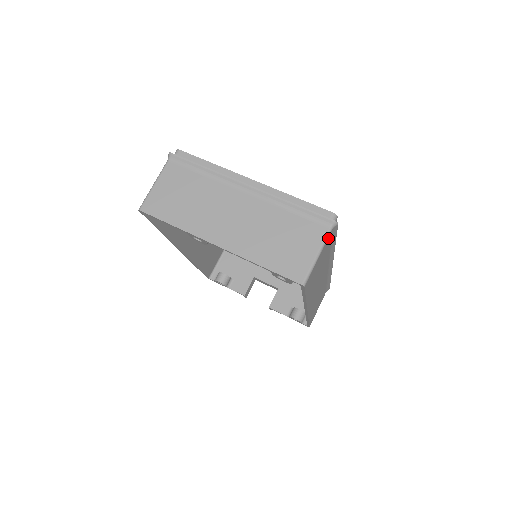
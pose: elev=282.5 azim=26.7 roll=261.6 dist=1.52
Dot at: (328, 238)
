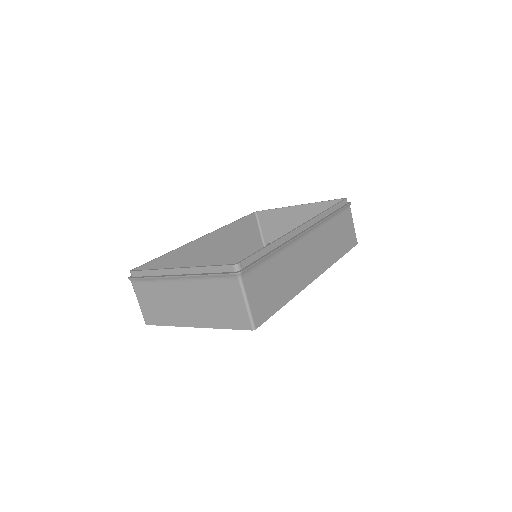
Dot at: (245, 283)
